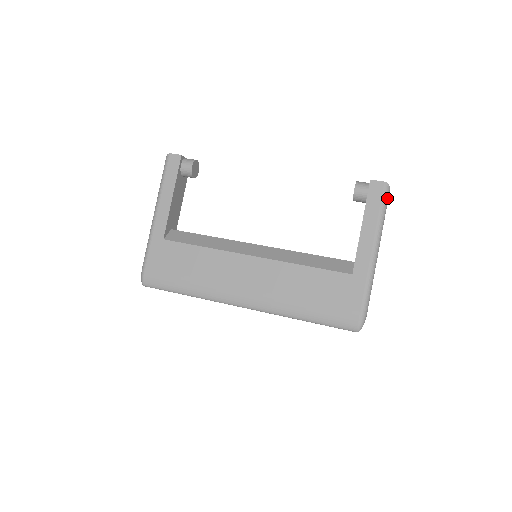
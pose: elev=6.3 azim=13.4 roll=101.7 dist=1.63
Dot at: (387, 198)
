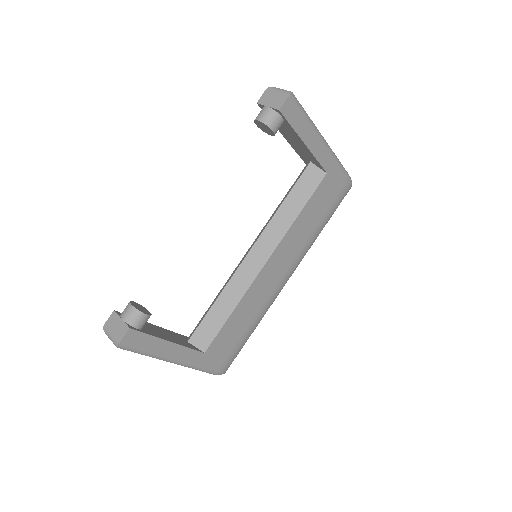
Dot at: (298, 102)
